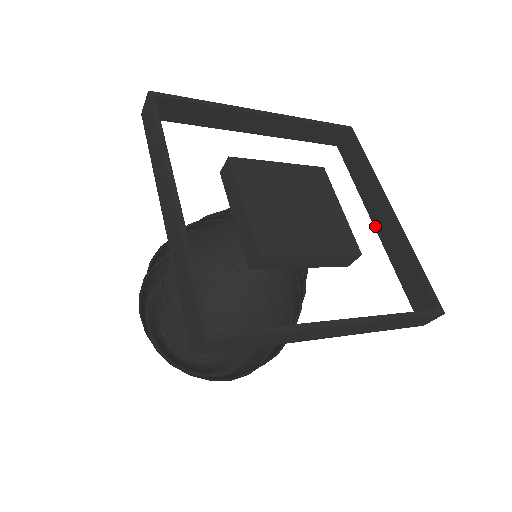
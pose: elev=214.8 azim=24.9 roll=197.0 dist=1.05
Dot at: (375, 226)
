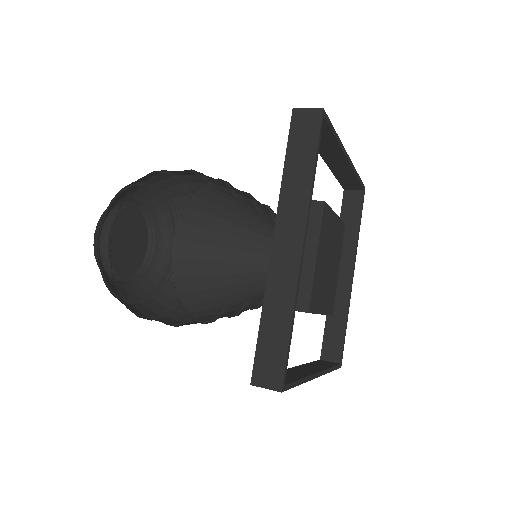
Dot at: (326, 162)
